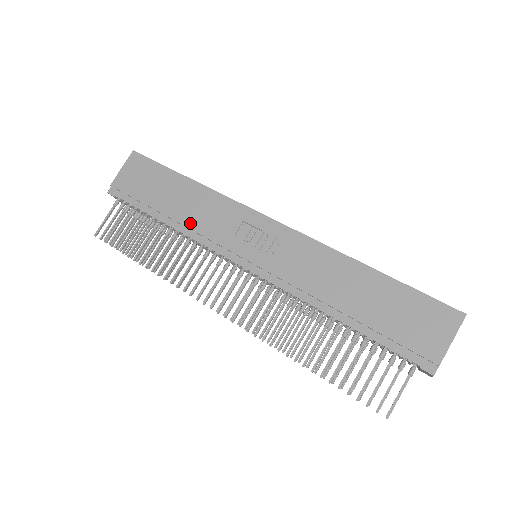
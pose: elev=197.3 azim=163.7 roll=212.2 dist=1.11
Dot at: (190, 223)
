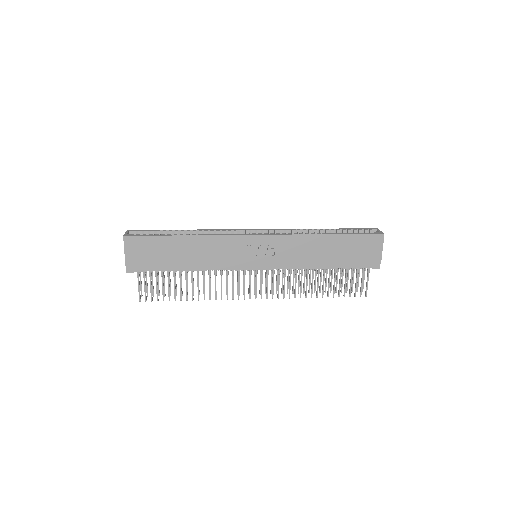
Dot at: (206, 263)
